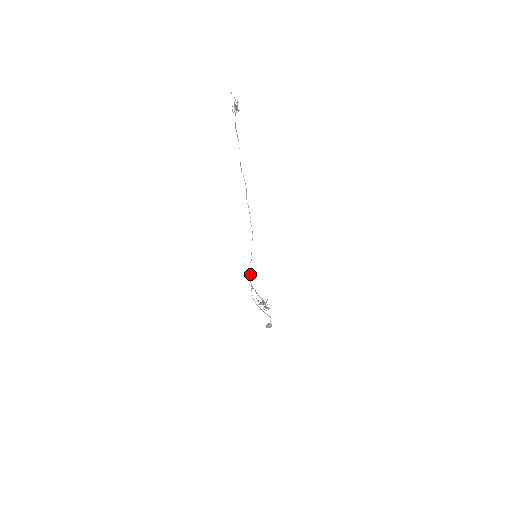
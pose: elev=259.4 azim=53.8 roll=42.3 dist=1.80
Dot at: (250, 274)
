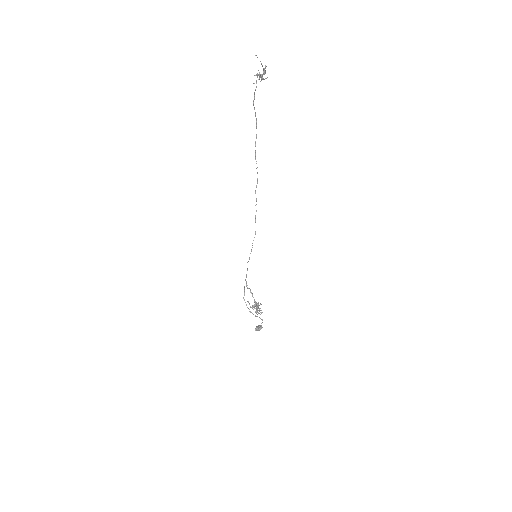
Dot at: occluded
